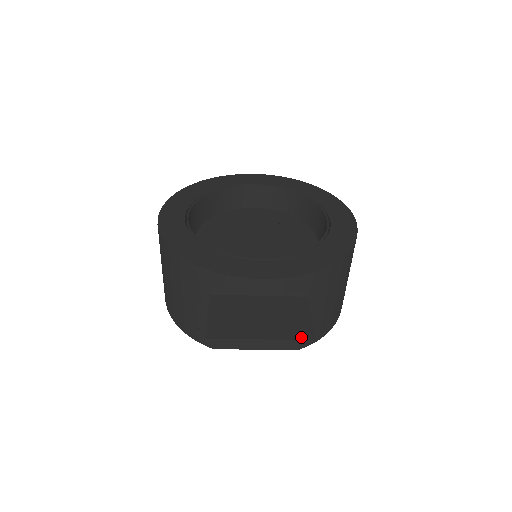
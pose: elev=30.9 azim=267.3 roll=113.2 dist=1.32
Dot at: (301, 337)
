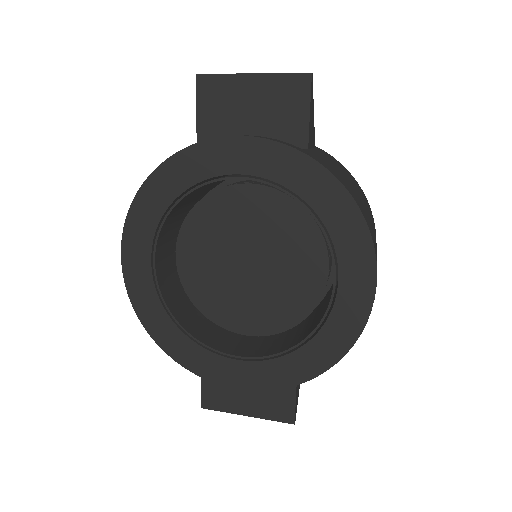
Dot at: (282, 420)
